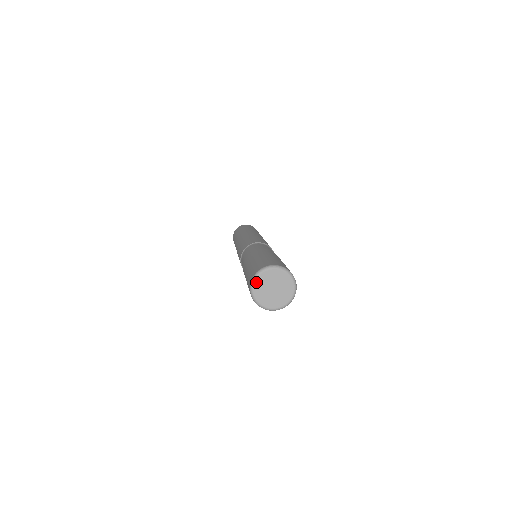
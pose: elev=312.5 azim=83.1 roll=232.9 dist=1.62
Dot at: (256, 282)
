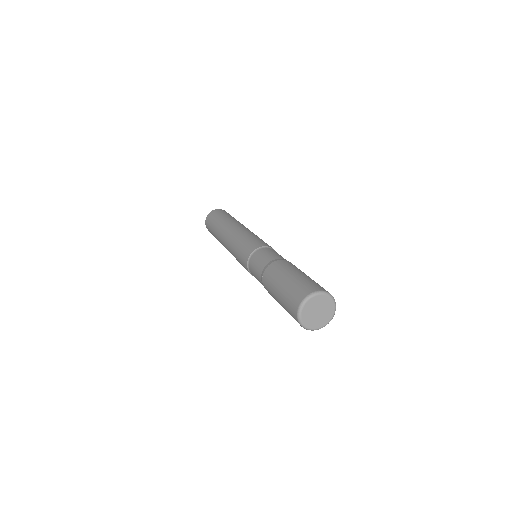
Dot at: (302, 318)
